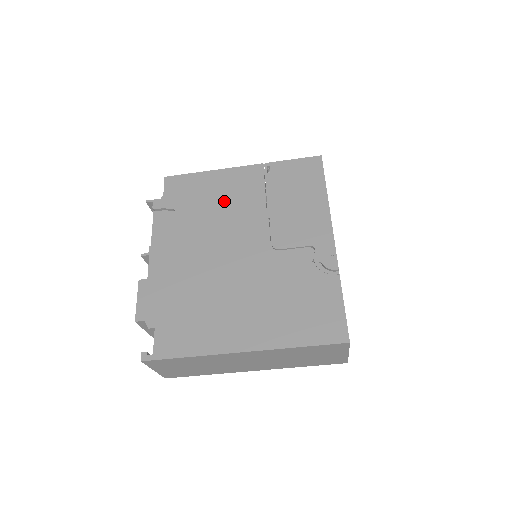
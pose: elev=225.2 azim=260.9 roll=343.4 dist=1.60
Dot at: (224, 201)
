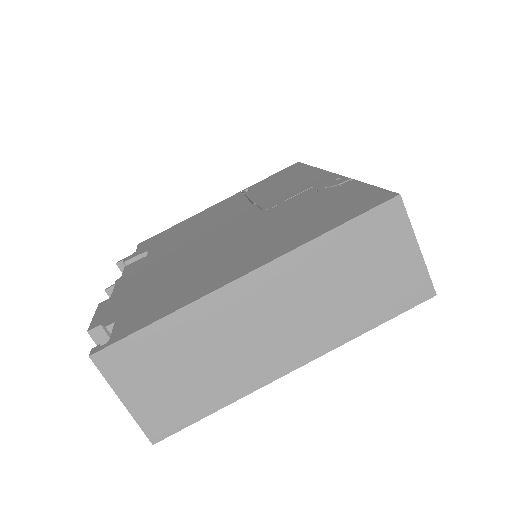
Dot at: (203, 221)
